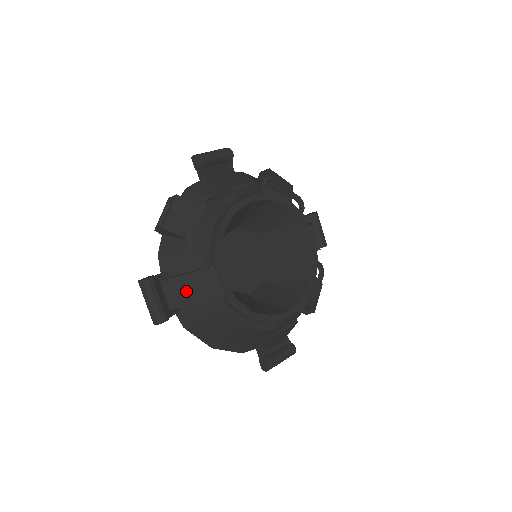
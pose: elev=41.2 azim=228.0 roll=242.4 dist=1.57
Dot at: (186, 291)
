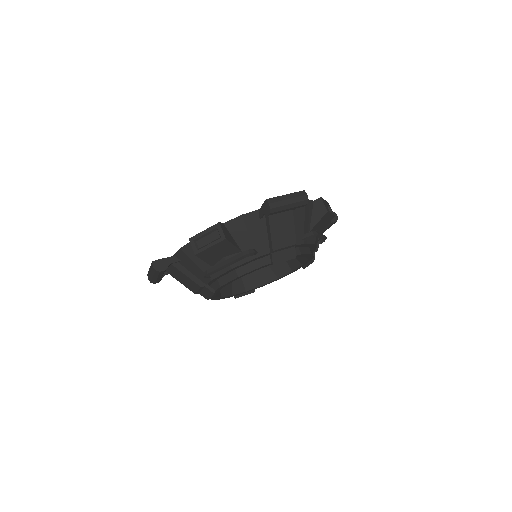
Dot at: (184, 280)
